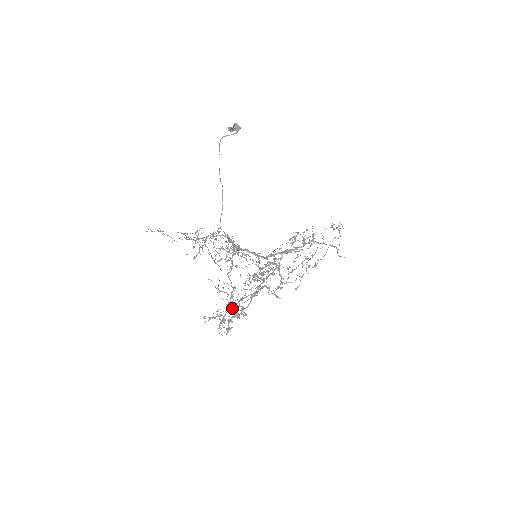
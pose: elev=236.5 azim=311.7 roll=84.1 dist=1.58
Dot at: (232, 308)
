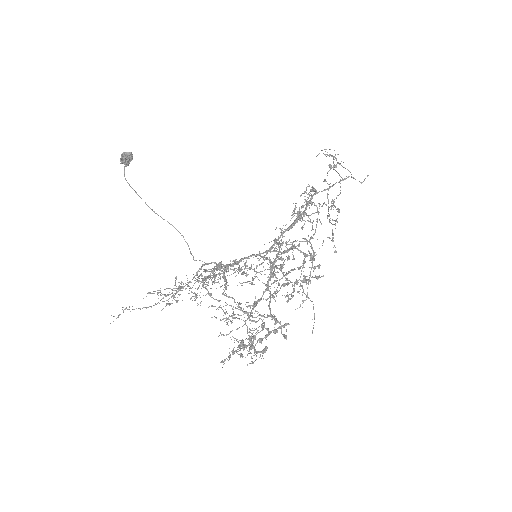
Dot at: occluded
